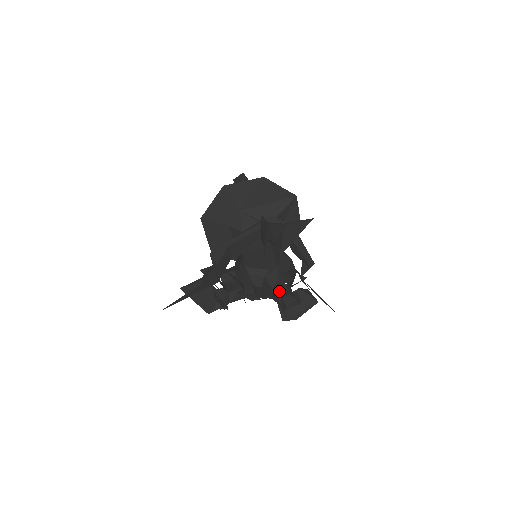
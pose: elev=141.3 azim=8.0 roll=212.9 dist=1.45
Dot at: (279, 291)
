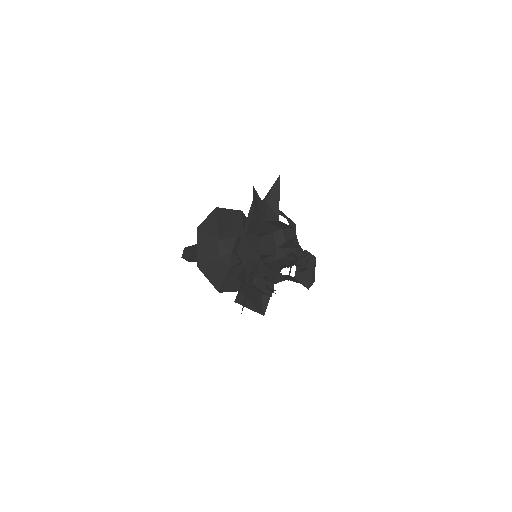
Dot at: occluded
